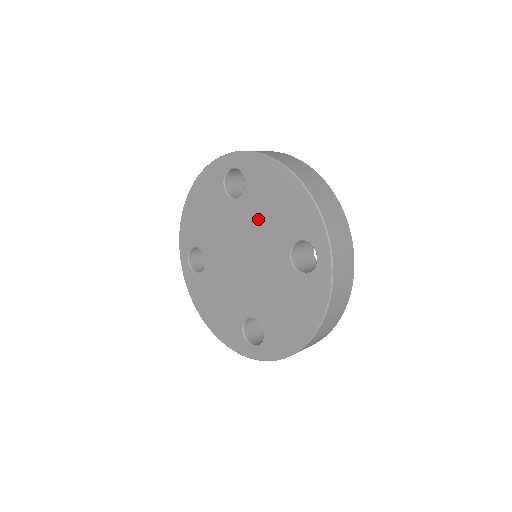
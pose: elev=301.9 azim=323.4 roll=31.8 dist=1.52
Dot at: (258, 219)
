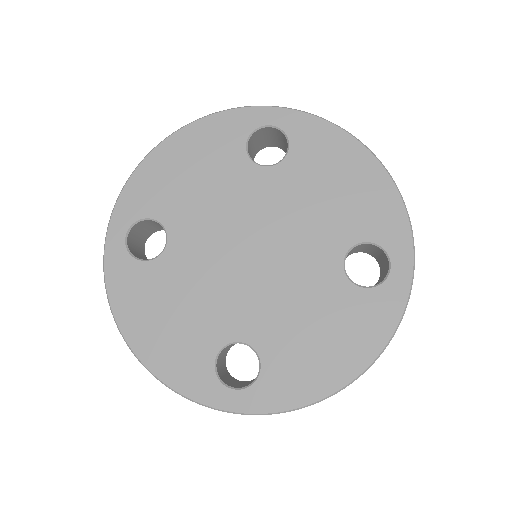
Dot at: (299, 201)
